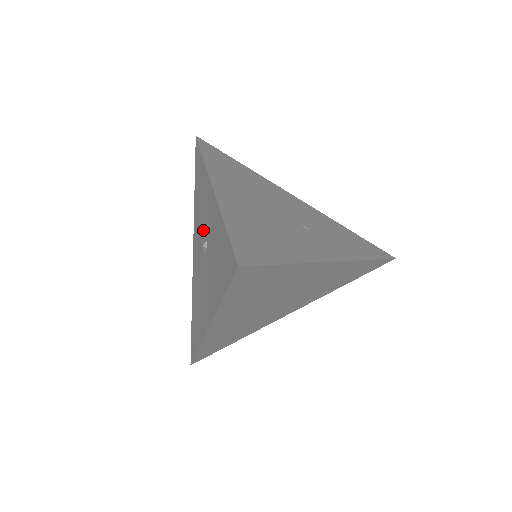
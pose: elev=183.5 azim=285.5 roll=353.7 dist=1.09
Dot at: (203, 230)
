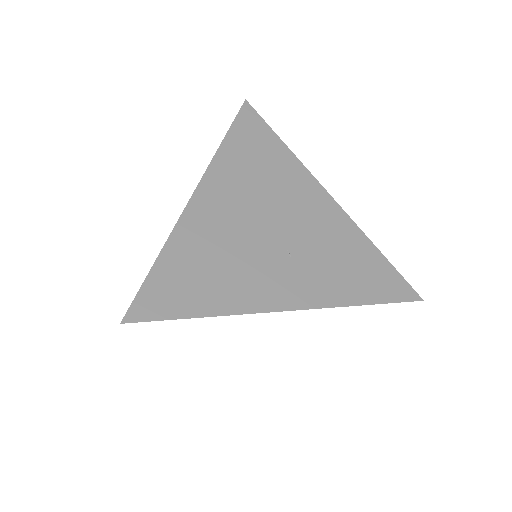
Dot at: occluded
